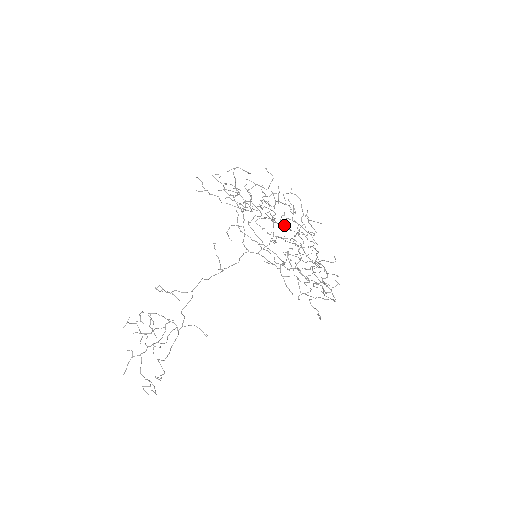
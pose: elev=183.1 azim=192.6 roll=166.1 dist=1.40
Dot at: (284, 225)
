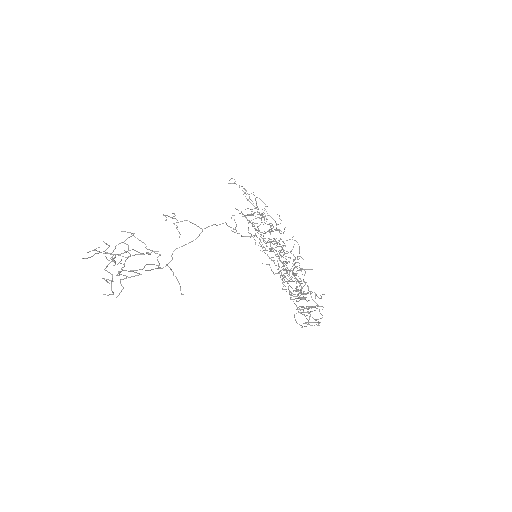
Dot at: occluded
